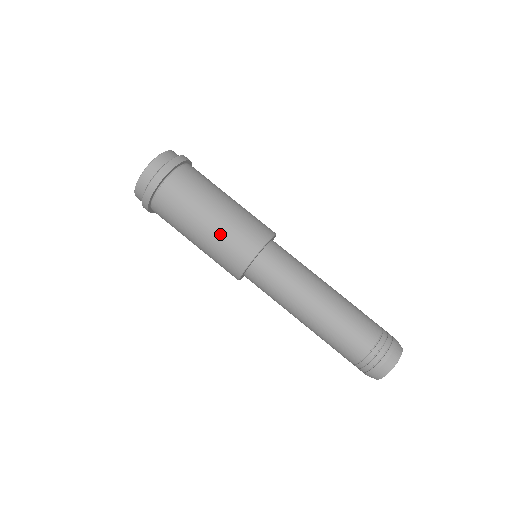
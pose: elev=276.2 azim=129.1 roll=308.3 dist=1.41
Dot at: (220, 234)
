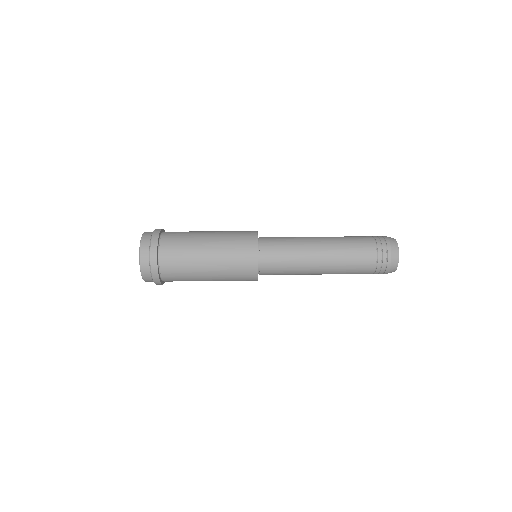
Dot at: (224, 232)
